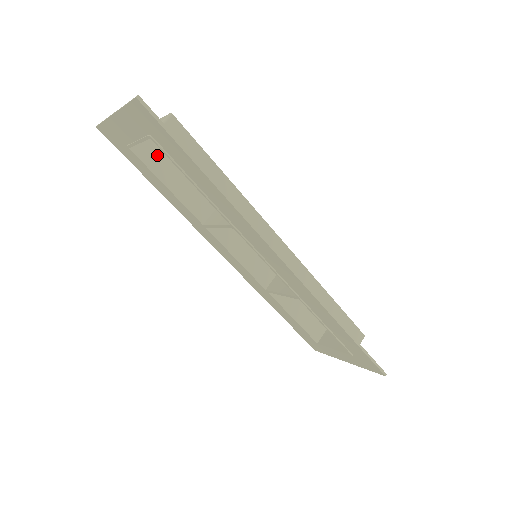
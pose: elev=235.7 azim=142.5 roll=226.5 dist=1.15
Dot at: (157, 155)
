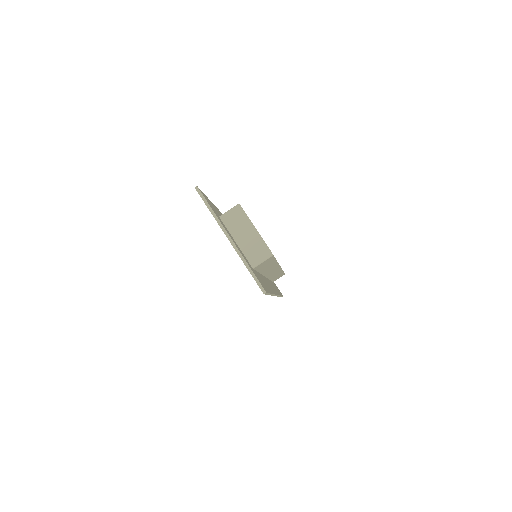
Dot at: occluded
